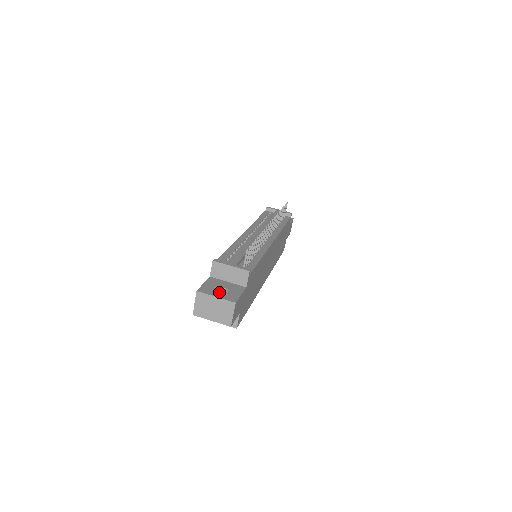
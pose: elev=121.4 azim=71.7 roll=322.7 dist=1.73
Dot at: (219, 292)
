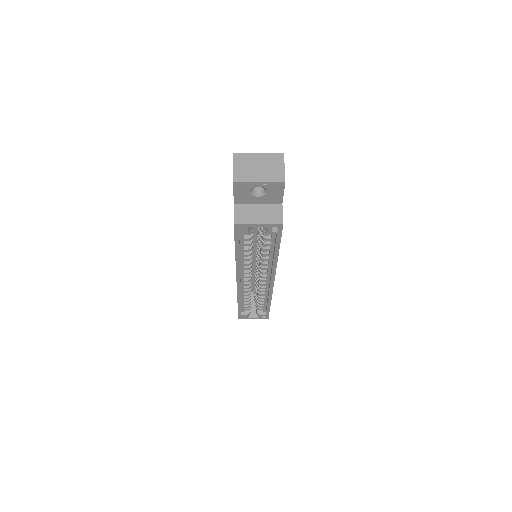
Dot at: occluded
